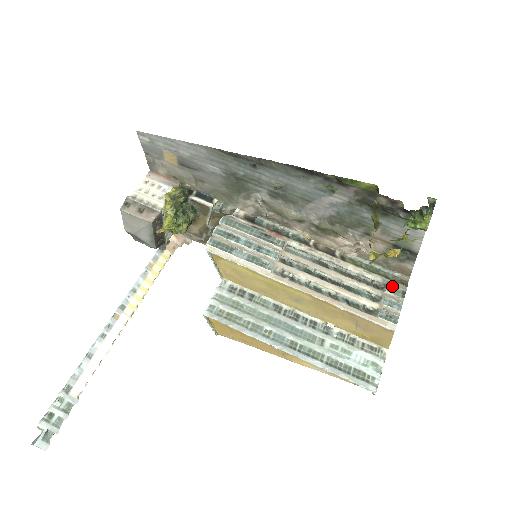
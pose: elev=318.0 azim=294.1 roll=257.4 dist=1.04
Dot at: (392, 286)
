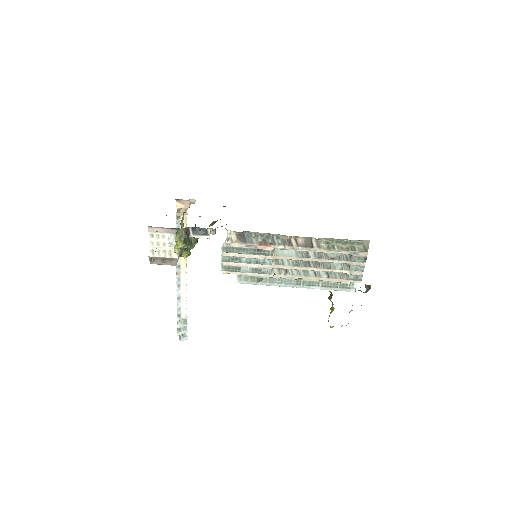
Dot at: (356, 257)
